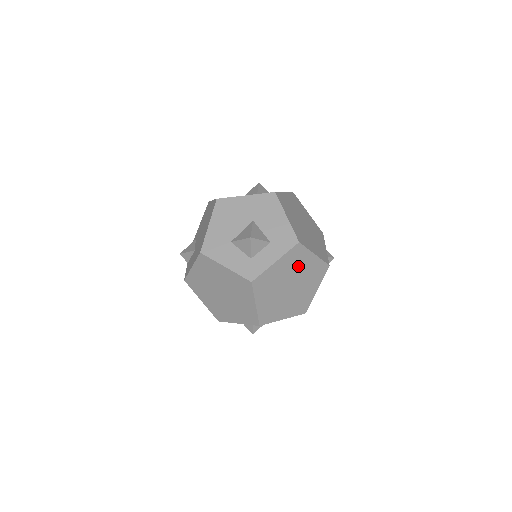
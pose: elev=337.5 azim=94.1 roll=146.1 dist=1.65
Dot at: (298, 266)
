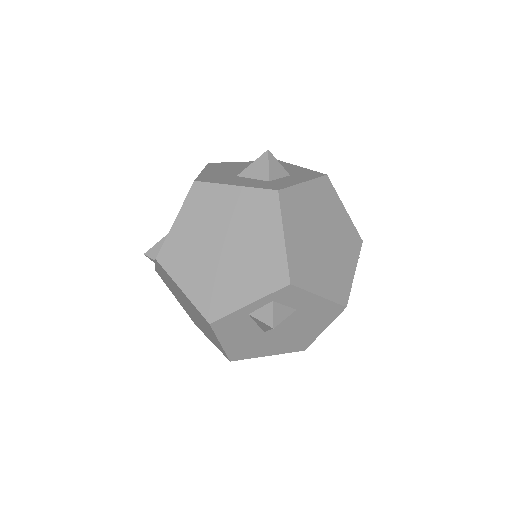
Dot at: (329, 212)
